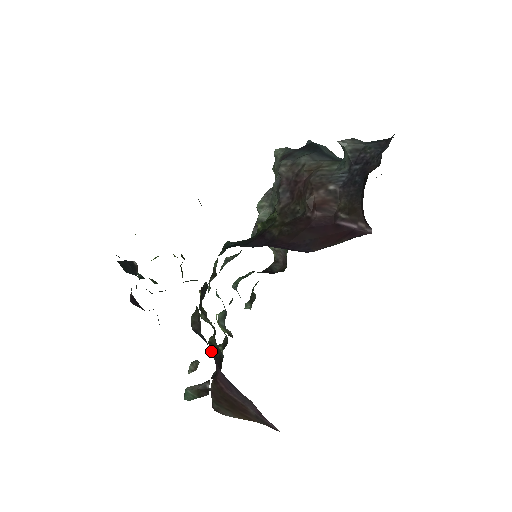
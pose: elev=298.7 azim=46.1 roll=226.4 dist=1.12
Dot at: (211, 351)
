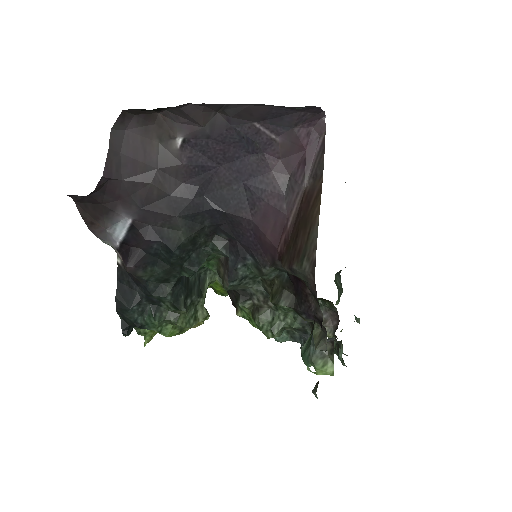
Dot at: (255, 260)
